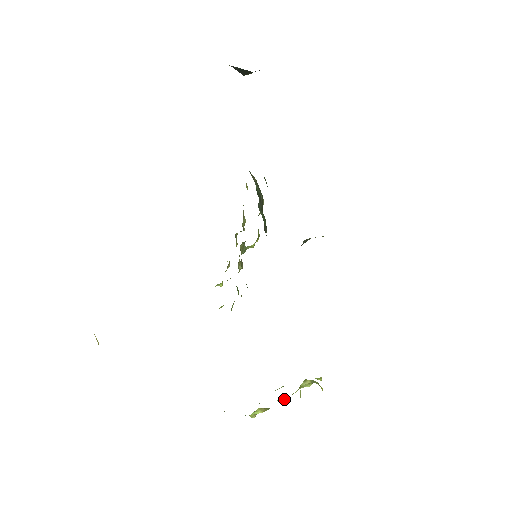
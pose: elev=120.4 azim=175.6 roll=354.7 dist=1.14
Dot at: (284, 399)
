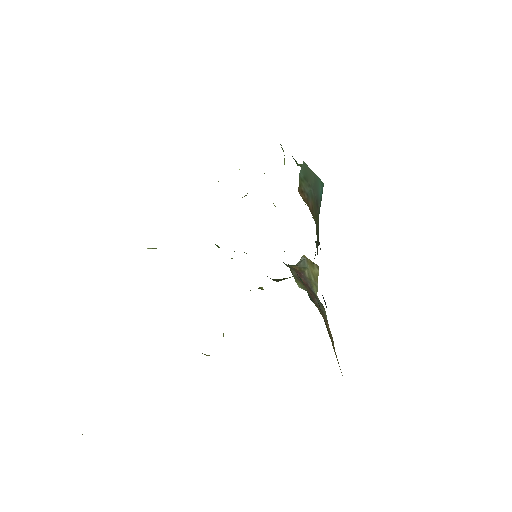
Dot at: occluded
